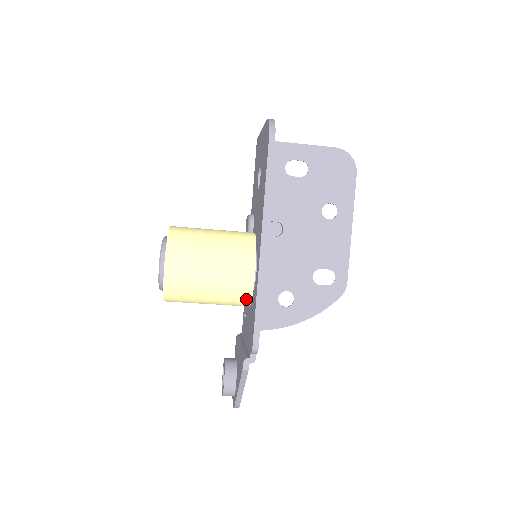
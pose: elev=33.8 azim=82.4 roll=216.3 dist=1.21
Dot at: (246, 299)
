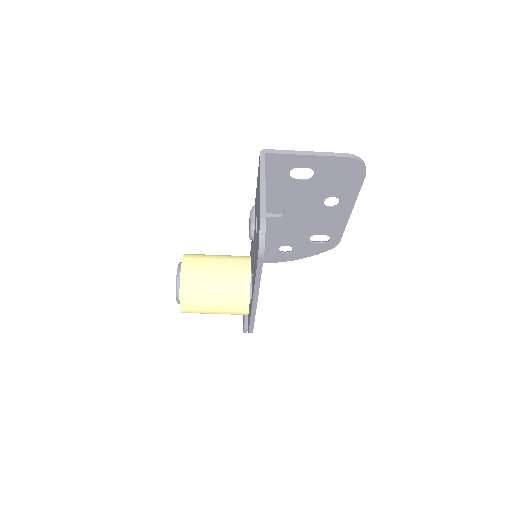
Dot at: occluded
